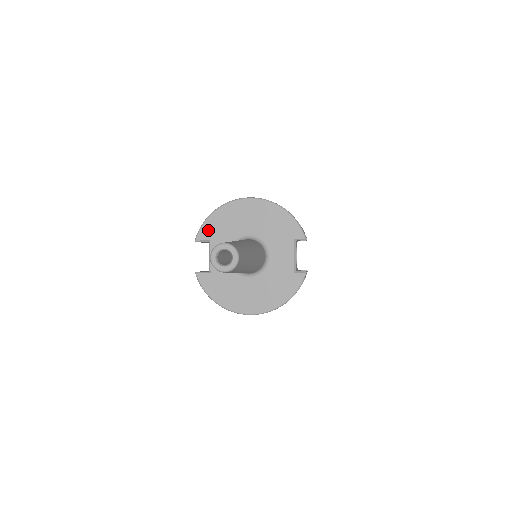
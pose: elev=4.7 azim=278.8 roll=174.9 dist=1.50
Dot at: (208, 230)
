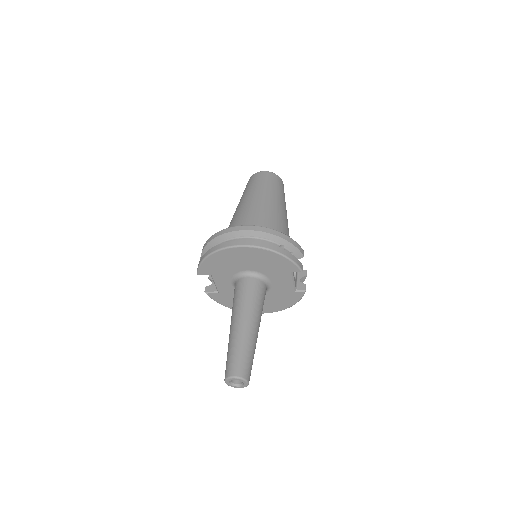
Dot at: (207, 268)
